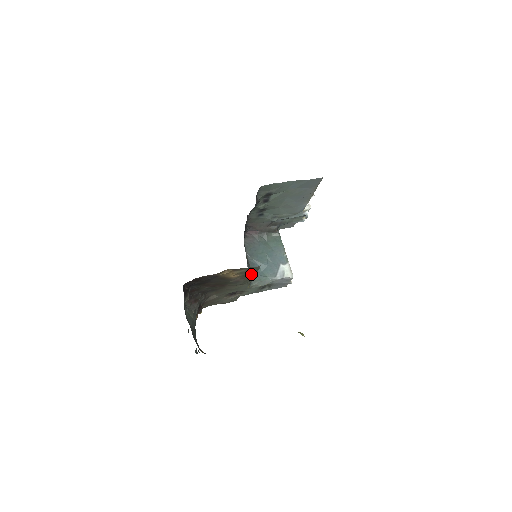
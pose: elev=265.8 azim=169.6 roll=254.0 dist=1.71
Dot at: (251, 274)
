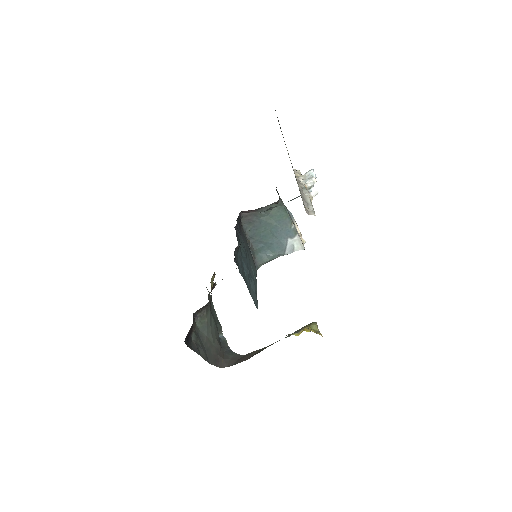
Dot at: occluded
